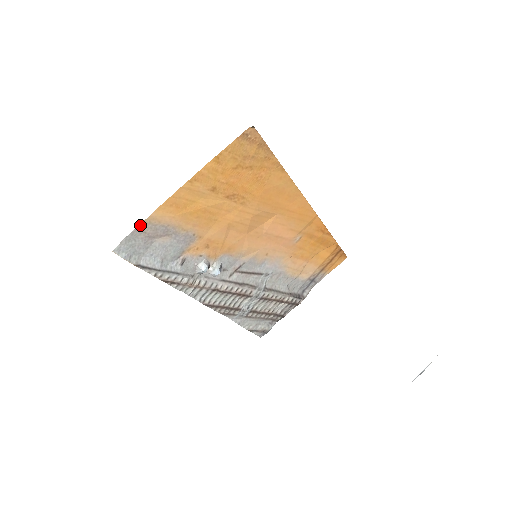
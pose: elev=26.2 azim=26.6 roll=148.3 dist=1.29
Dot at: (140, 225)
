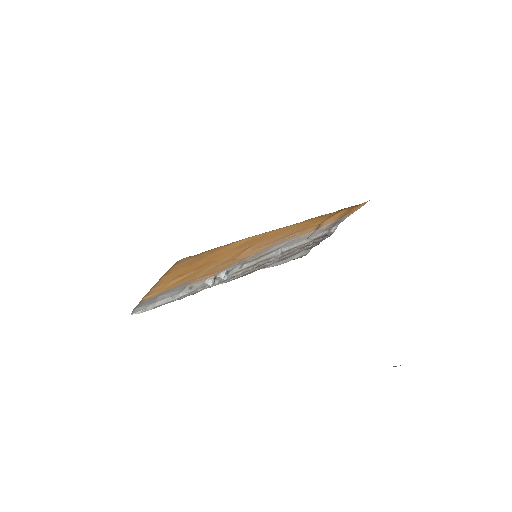
Dot at: (138, 304)
